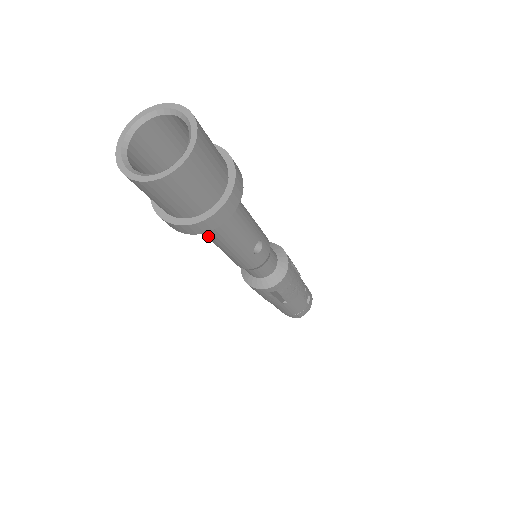
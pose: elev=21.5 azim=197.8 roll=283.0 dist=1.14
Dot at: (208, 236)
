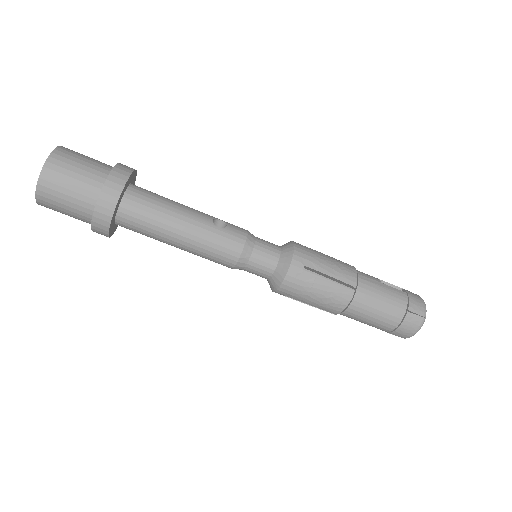
Dot at: (158, 231)
